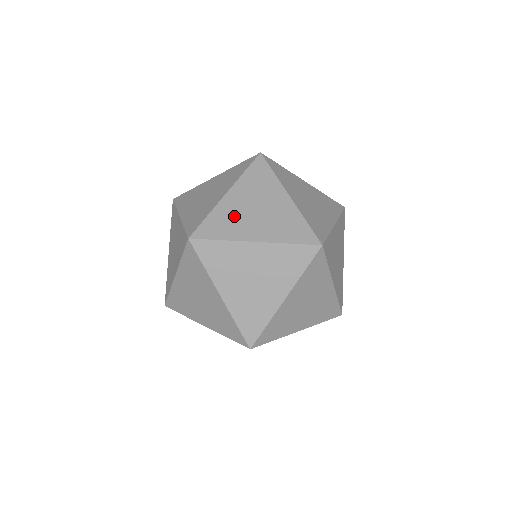
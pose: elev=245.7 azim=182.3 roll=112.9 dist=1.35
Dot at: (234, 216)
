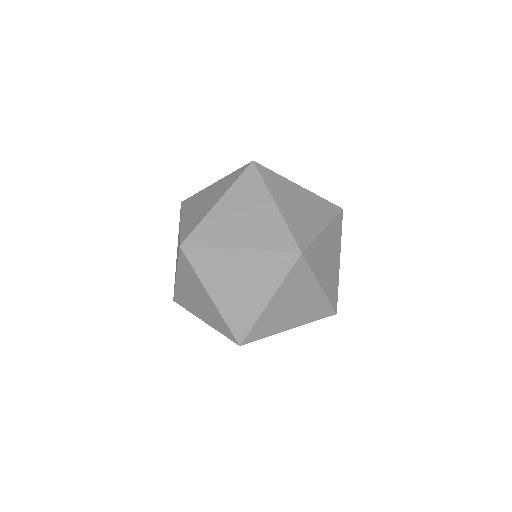
Dot at: (321, 254)
